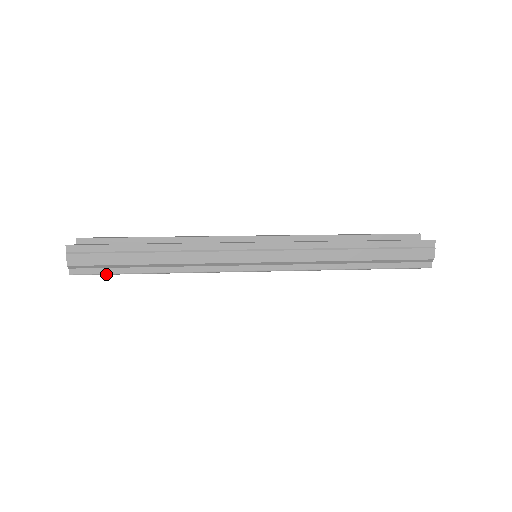
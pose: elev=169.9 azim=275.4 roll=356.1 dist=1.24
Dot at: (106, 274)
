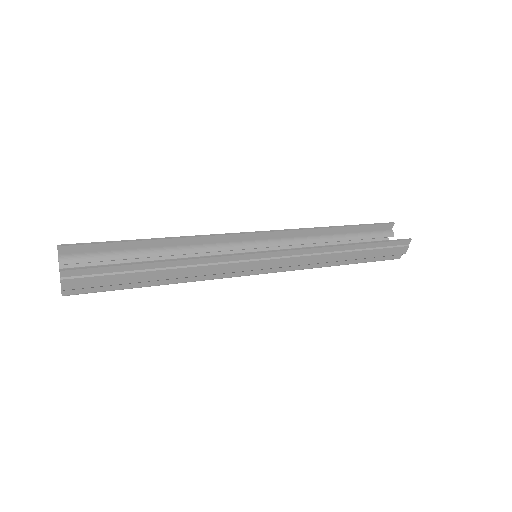
Dot at: (105, 291)
